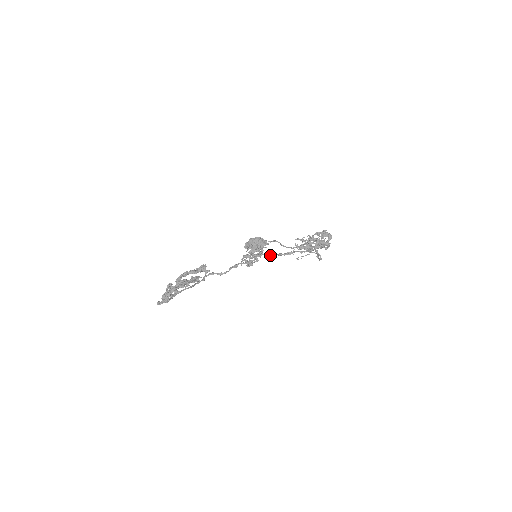
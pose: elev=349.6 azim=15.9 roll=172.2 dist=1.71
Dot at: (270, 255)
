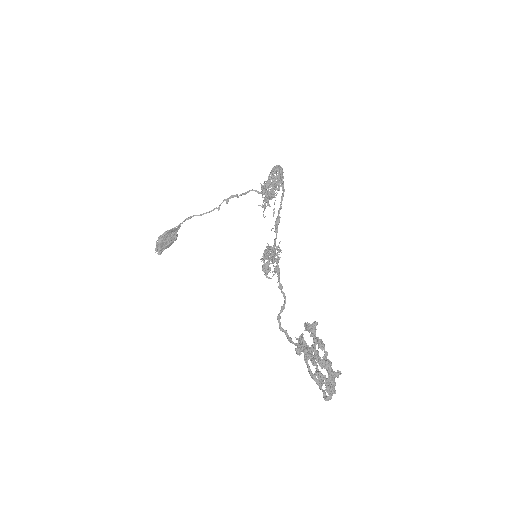
Dot at: (275, 242)
